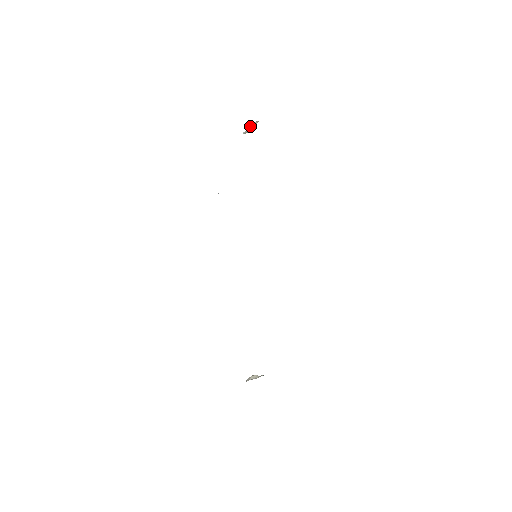
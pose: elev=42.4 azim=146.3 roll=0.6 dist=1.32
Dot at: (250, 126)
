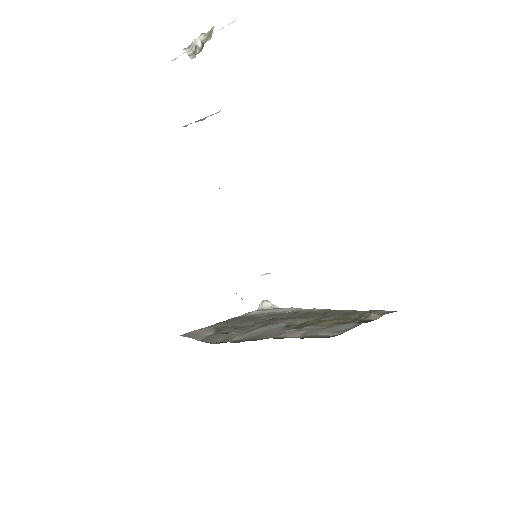
Dot at: (195, 41)
